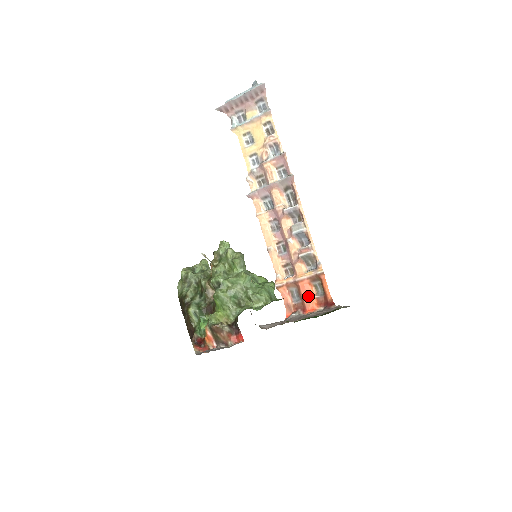
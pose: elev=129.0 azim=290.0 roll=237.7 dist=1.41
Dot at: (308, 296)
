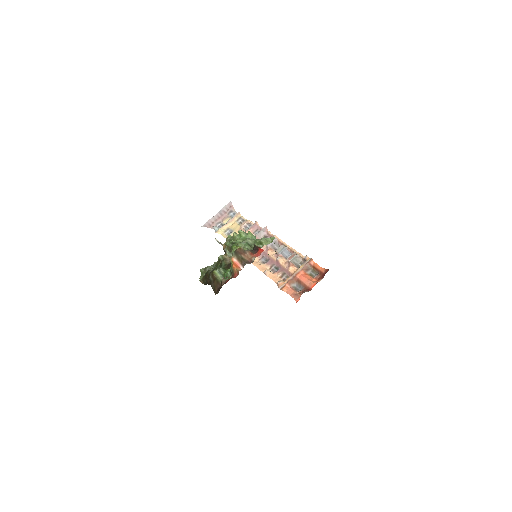
Dot at: (307, 280)
